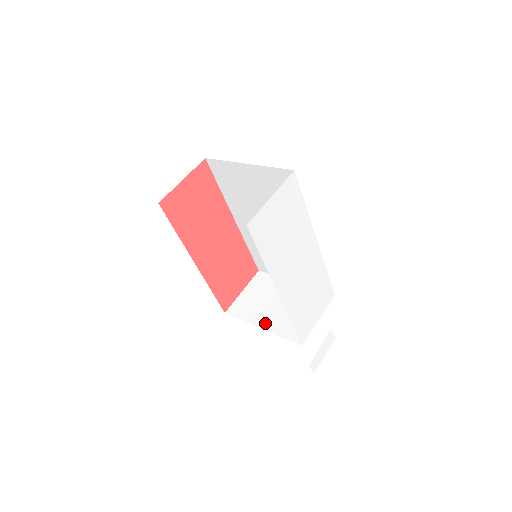
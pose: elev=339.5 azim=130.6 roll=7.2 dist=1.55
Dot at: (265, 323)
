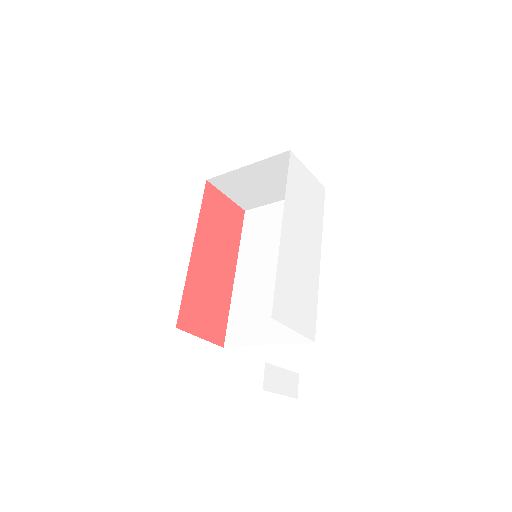
Dot at: occluded
